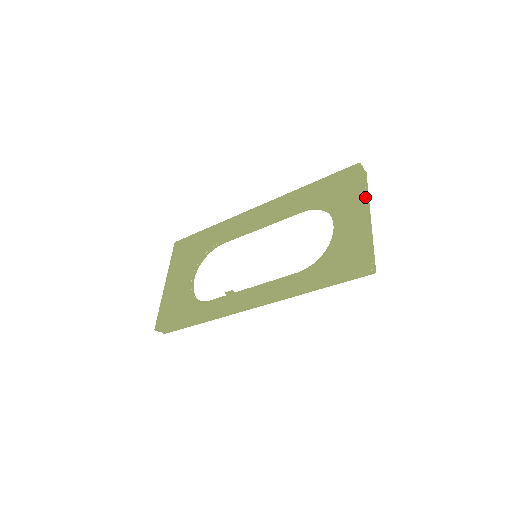
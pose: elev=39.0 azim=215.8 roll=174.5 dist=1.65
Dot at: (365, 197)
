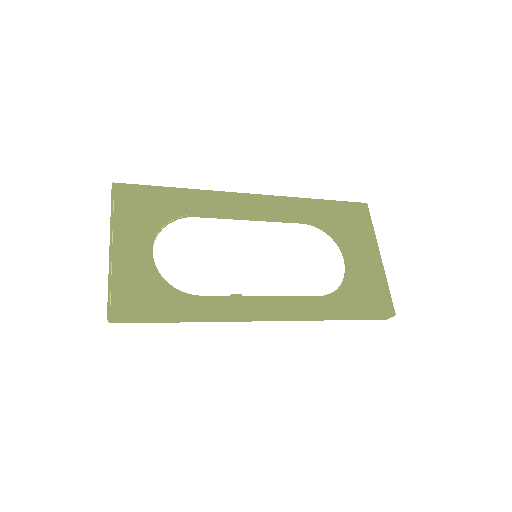
Dot at: (374, 241)
